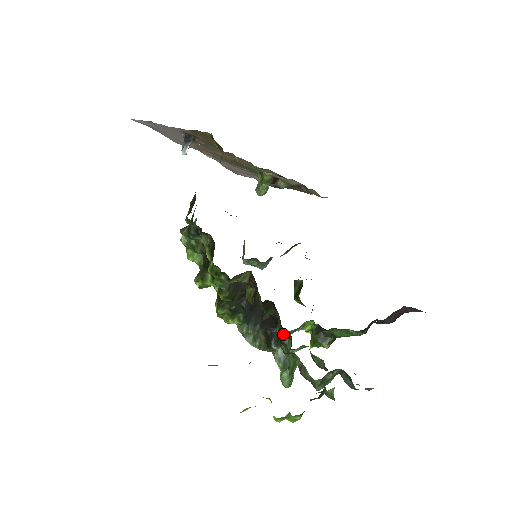
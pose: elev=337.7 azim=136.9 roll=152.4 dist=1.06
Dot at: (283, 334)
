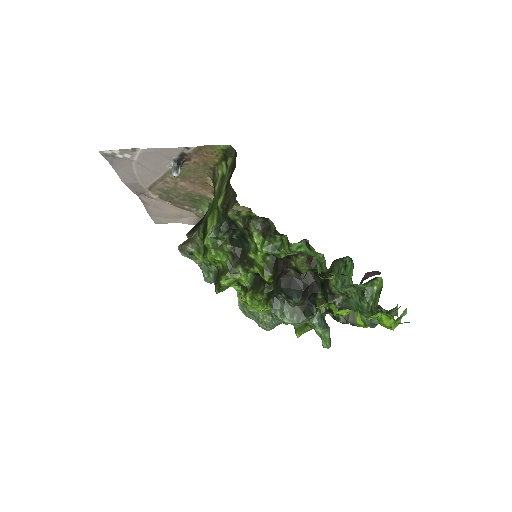
Dot at: (315, 302)
